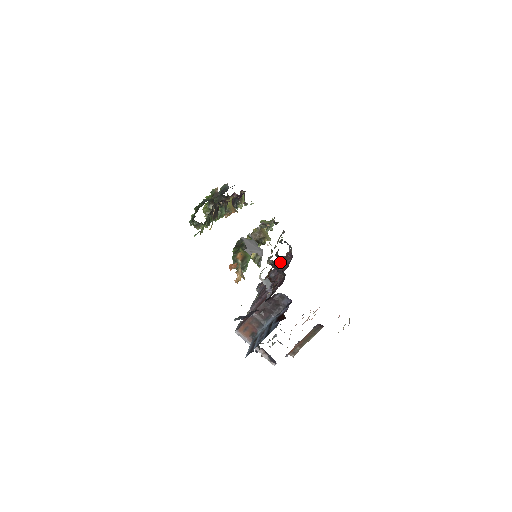
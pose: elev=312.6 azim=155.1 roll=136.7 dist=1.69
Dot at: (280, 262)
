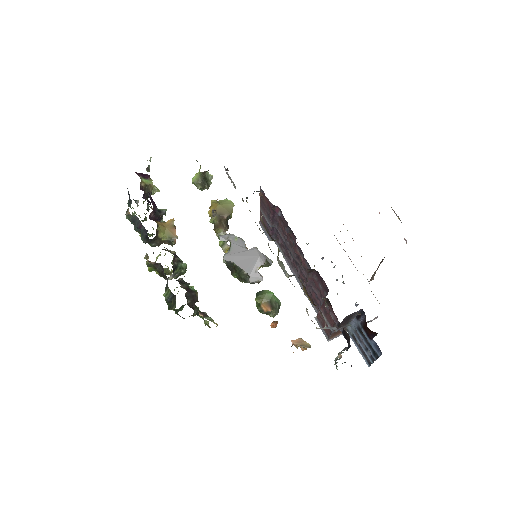
Dot at: (264, 207)
